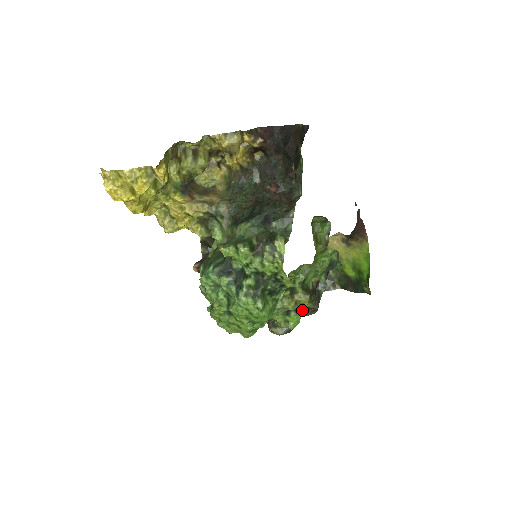
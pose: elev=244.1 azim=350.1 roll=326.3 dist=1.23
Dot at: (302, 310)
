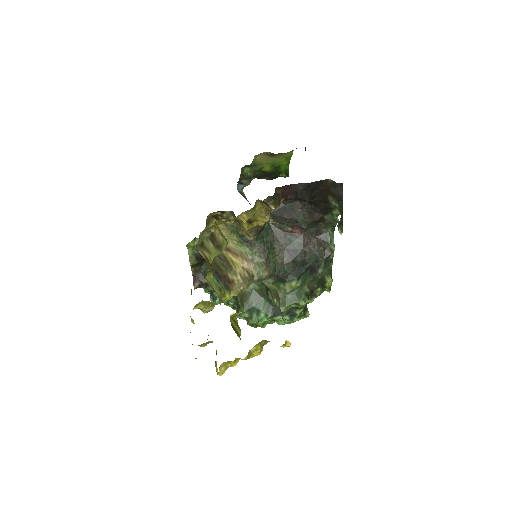
Dot at: occluded
